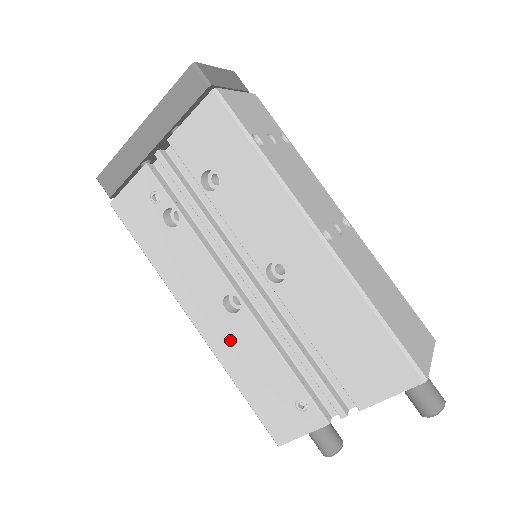
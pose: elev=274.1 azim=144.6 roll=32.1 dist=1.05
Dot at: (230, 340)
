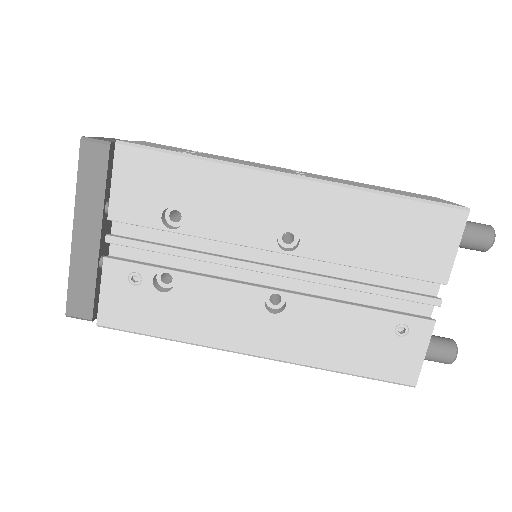
Dot at: (300, 337)
